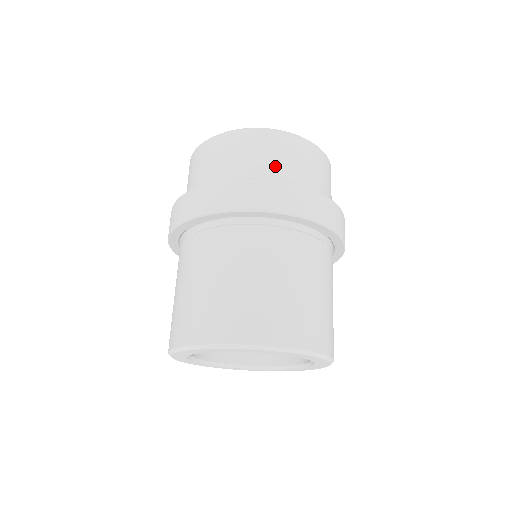
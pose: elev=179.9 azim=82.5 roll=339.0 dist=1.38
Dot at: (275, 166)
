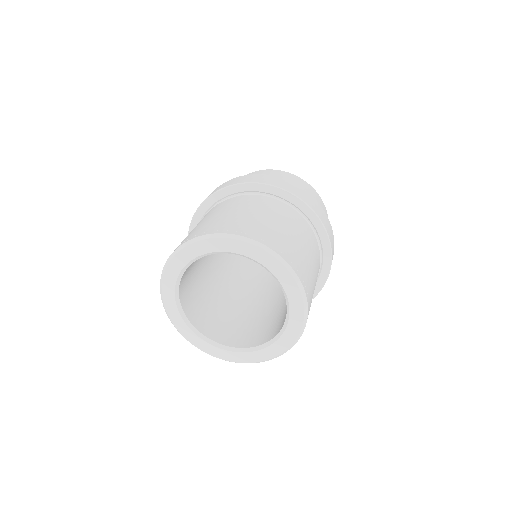
Dot at: occluded
